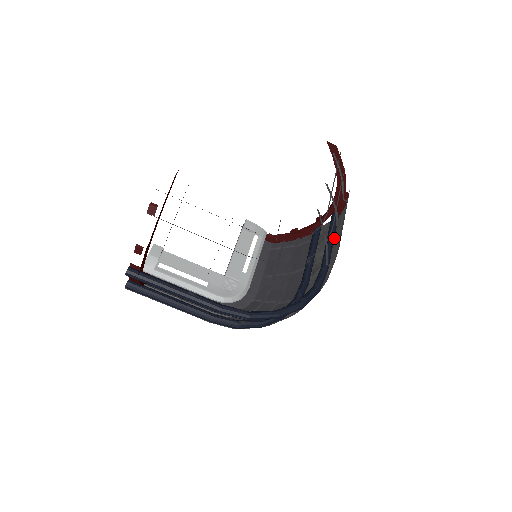
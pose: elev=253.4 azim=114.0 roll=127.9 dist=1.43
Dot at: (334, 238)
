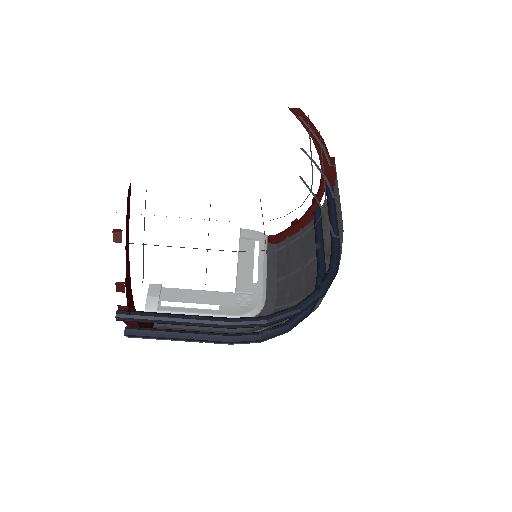
Dot at: (336, 211)
